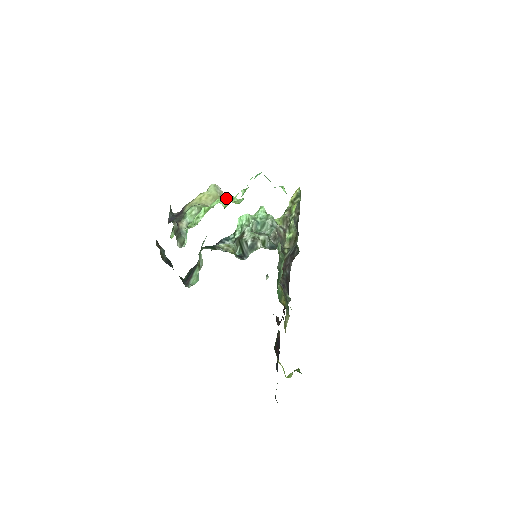
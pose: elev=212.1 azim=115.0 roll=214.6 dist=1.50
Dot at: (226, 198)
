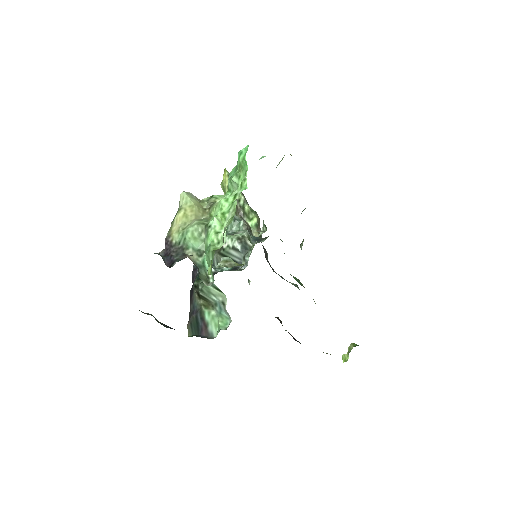
Dot at: (211, 200)
